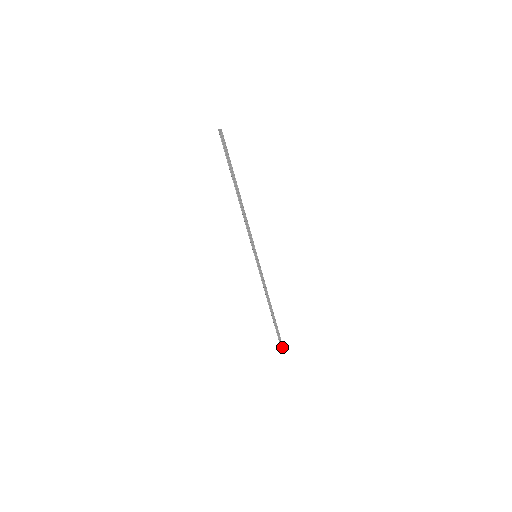
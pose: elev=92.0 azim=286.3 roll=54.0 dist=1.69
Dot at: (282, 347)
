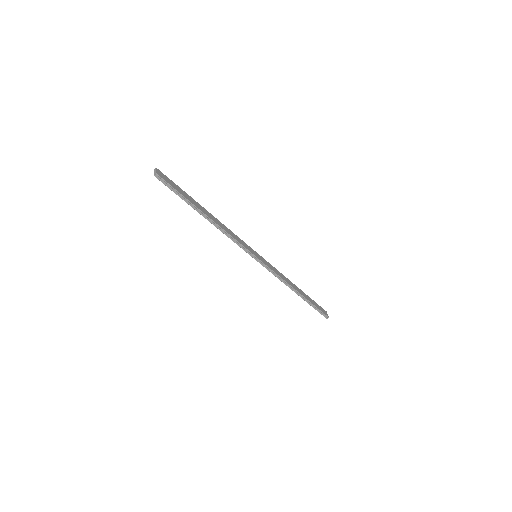
Dot at: (327, 317)
